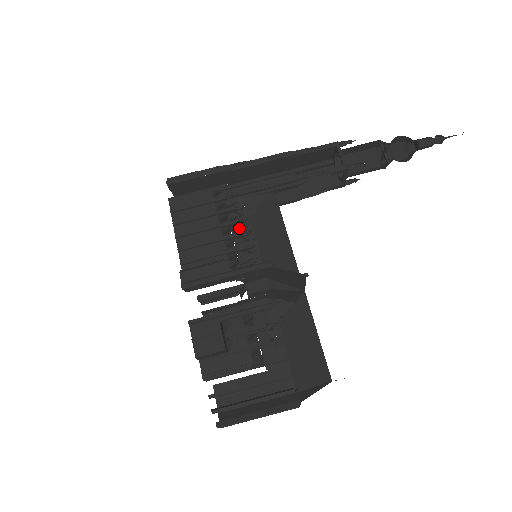
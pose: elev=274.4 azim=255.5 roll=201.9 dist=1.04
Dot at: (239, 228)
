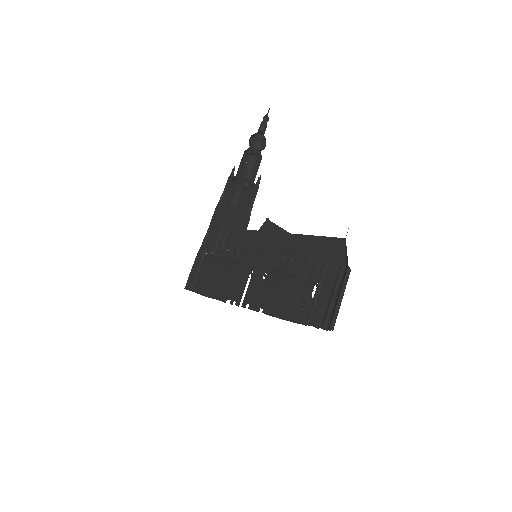
Dot at: occluded
